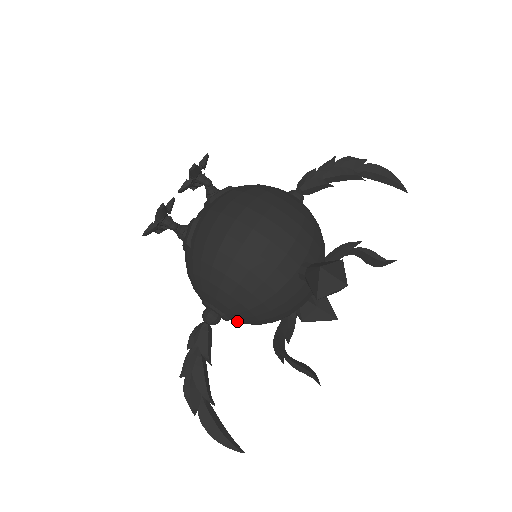
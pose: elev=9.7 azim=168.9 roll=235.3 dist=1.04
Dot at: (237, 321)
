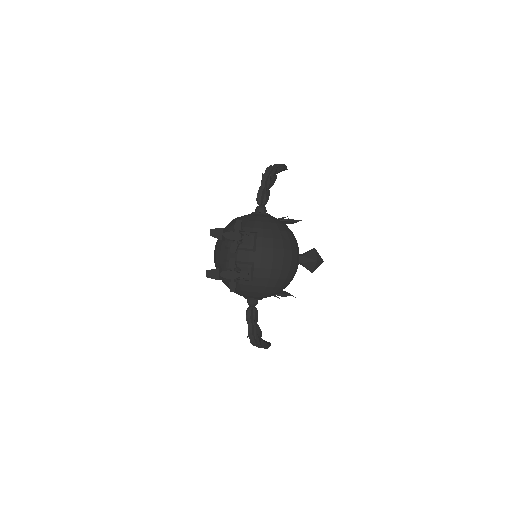
Dot at: occluded
